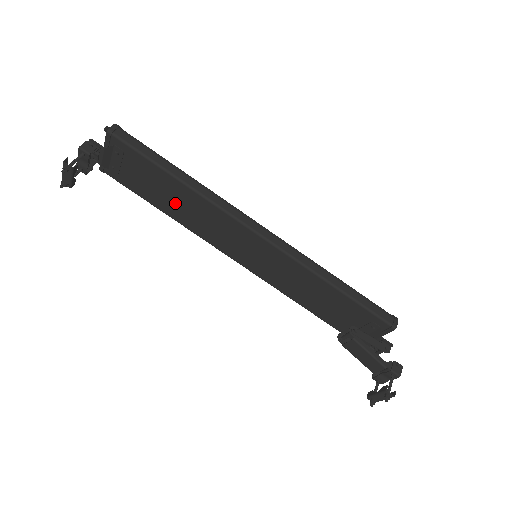
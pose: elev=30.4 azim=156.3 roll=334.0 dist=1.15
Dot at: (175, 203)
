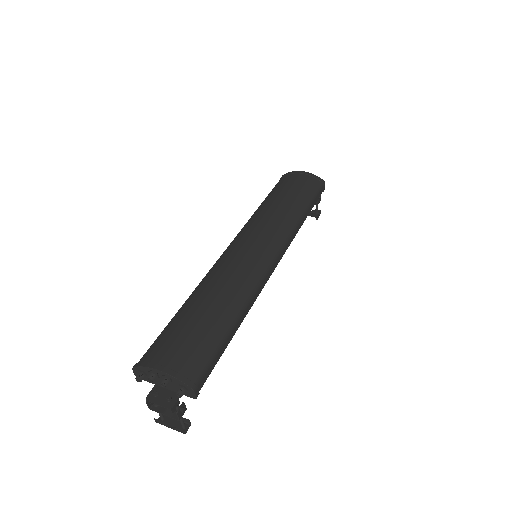
Dot at: occluded
